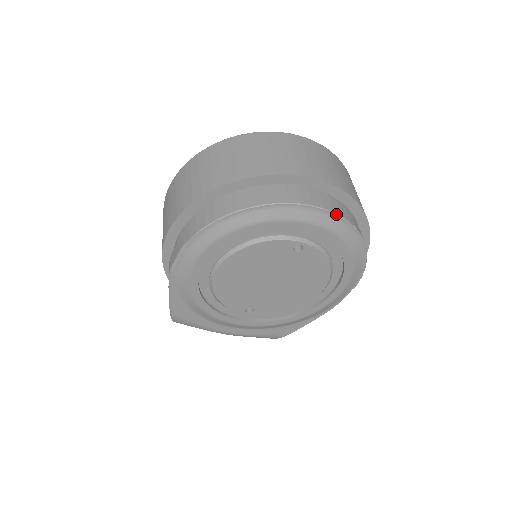
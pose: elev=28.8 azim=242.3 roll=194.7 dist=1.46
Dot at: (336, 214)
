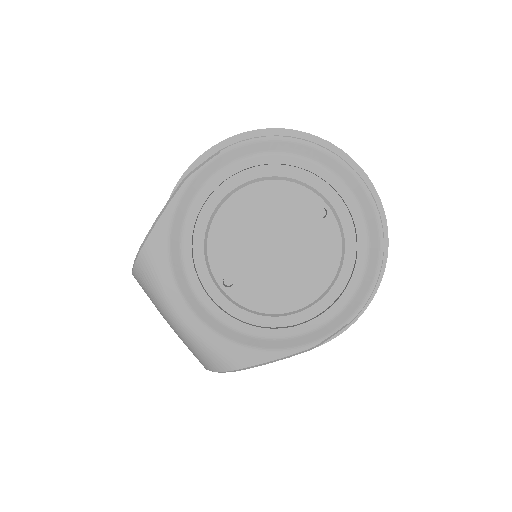
Dot at: (372, 195)
